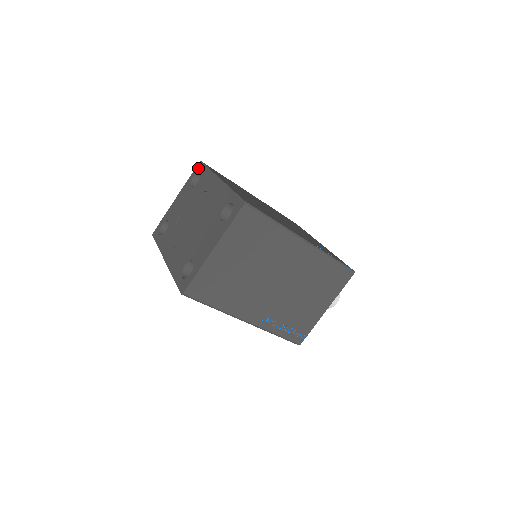
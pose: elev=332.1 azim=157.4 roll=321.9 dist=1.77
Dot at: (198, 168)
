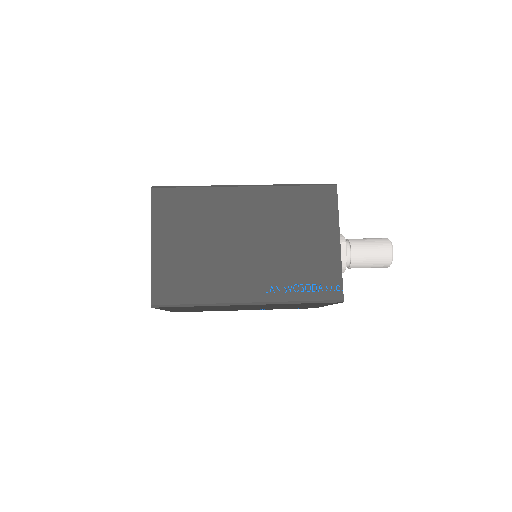
Dot at: occluded
